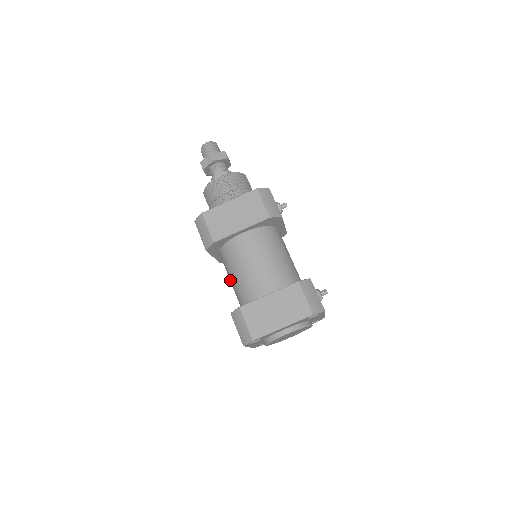
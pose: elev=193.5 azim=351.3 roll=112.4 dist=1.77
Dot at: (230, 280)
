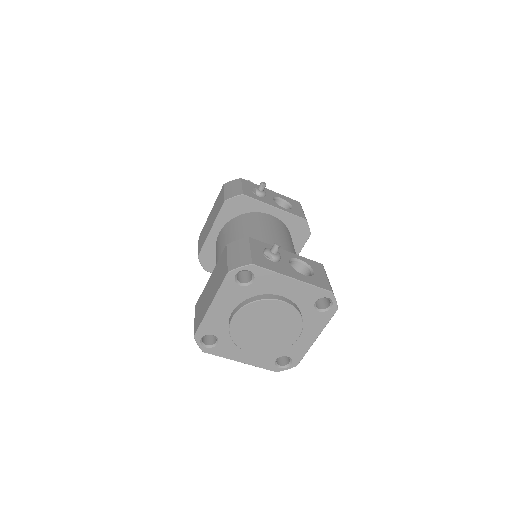
Dot at: occluded
